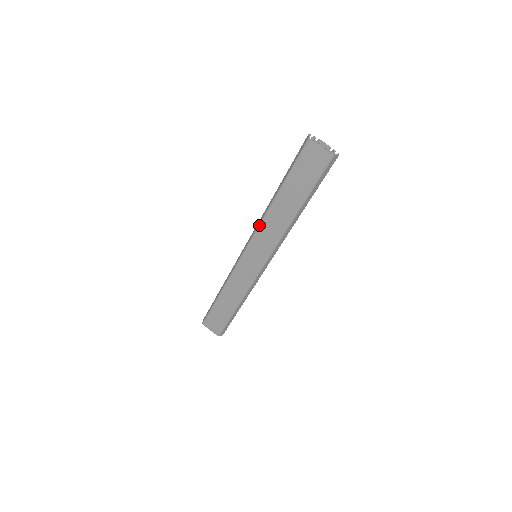
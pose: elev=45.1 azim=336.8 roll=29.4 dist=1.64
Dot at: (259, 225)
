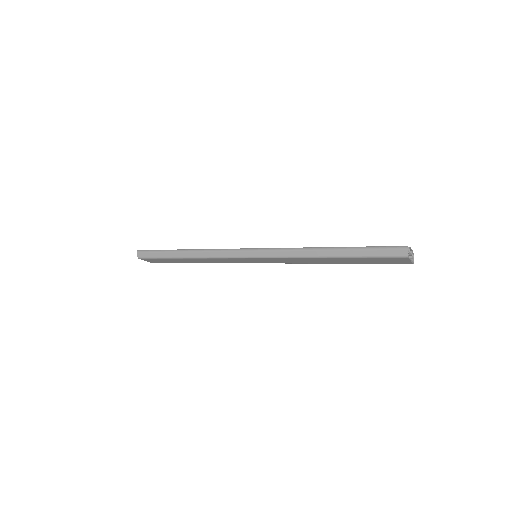
Dot at: (287, 258)
